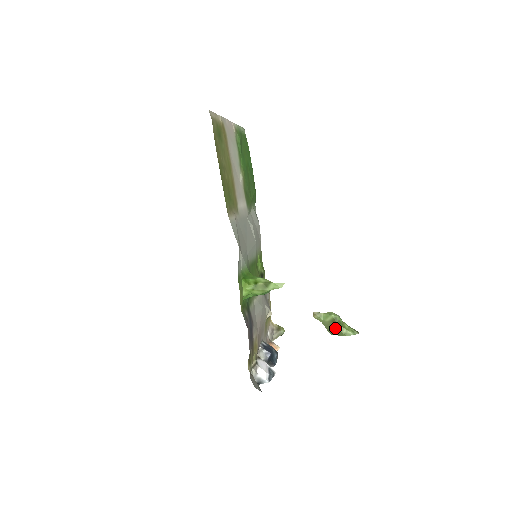
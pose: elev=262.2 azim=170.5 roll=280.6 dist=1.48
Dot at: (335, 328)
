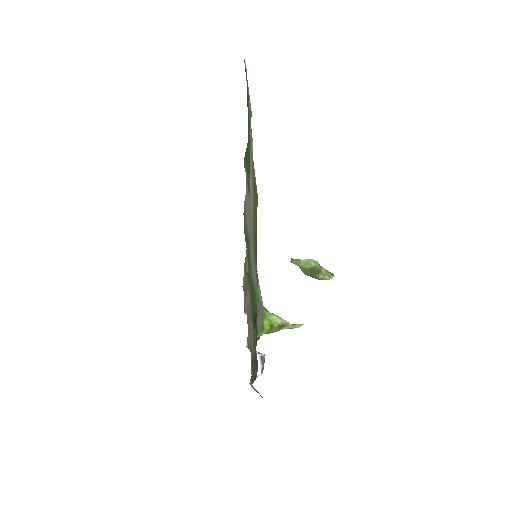
Dot at: (312, 274)
